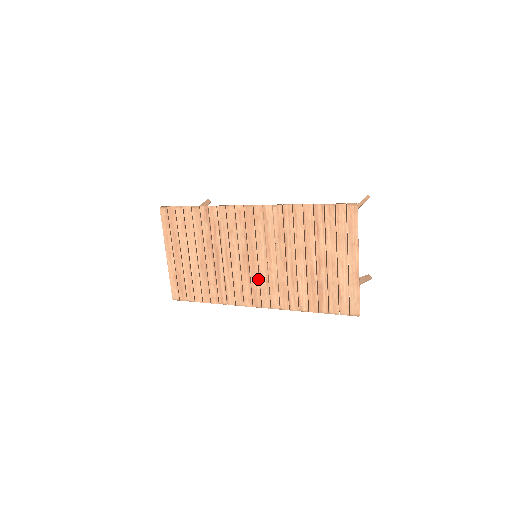
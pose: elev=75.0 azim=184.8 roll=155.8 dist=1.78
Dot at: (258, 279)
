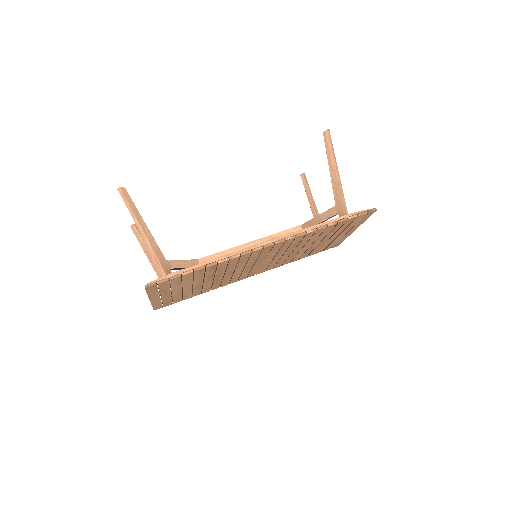
Dot at: occluded
